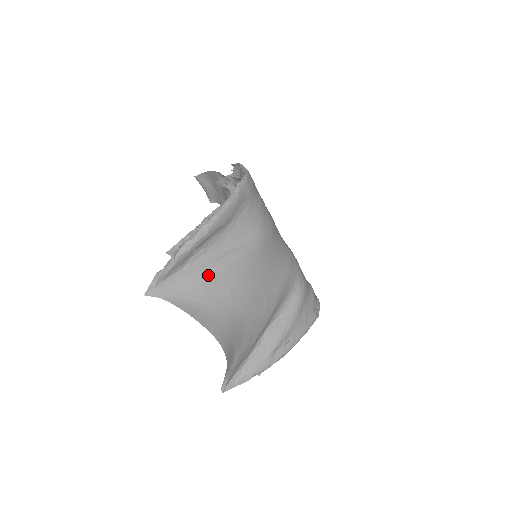
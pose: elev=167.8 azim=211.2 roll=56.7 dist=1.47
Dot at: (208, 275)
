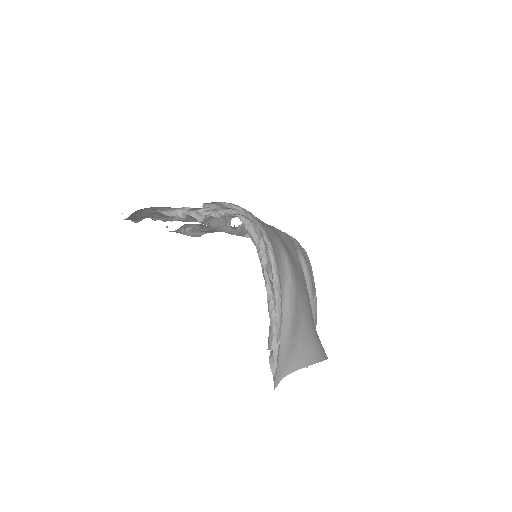
Dot at: (292, 326)
